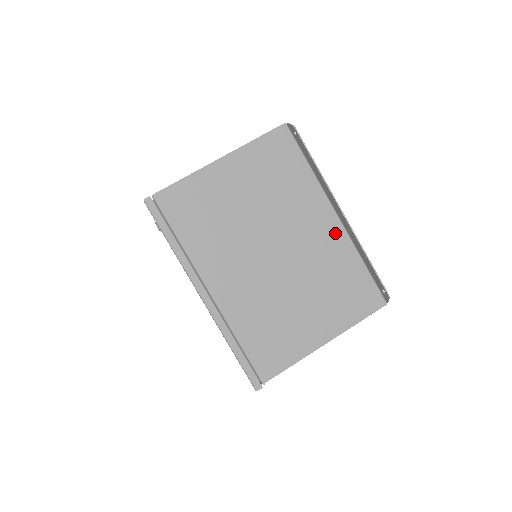
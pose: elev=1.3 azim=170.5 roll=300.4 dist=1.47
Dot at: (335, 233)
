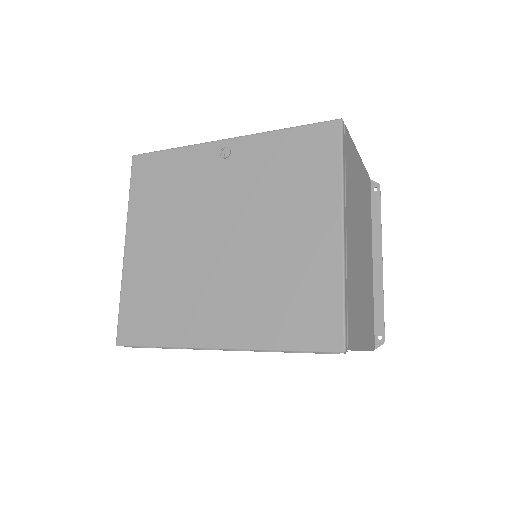
Dot at: (371, 271)
